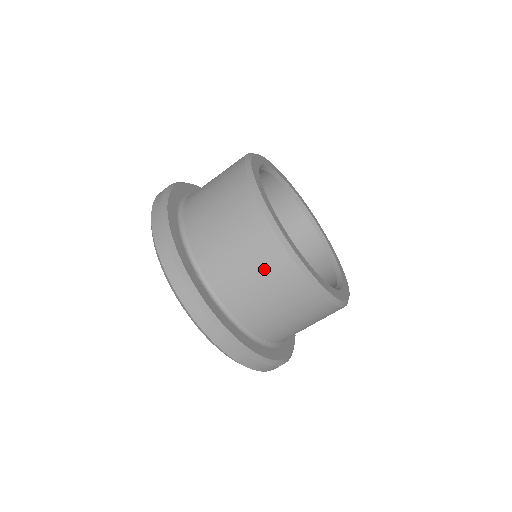
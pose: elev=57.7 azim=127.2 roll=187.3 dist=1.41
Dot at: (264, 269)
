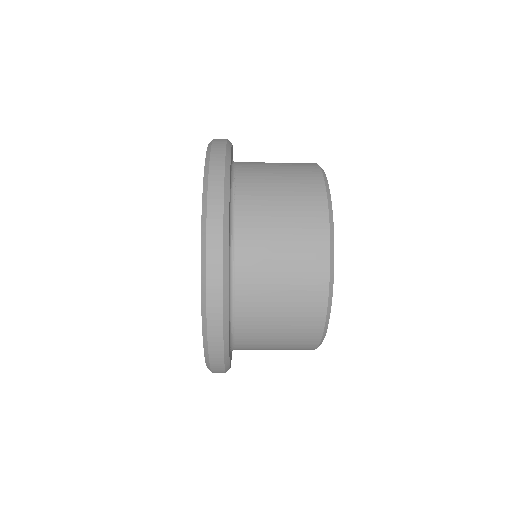
Dot at: occluded
